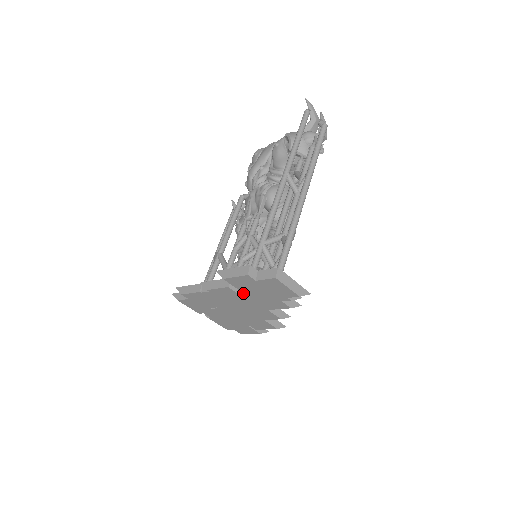
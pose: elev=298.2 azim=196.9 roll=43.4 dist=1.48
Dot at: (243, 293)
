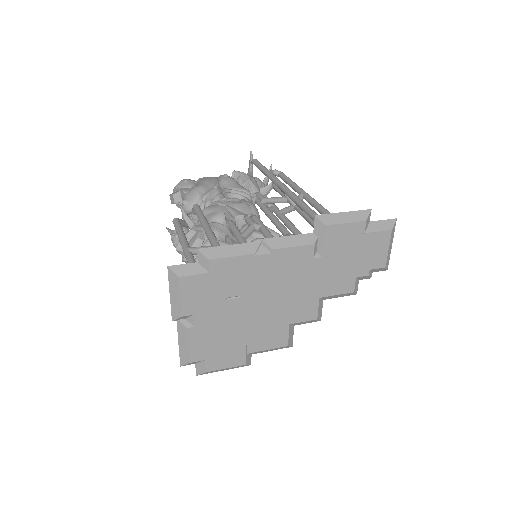
Dot at: (322, 259)
